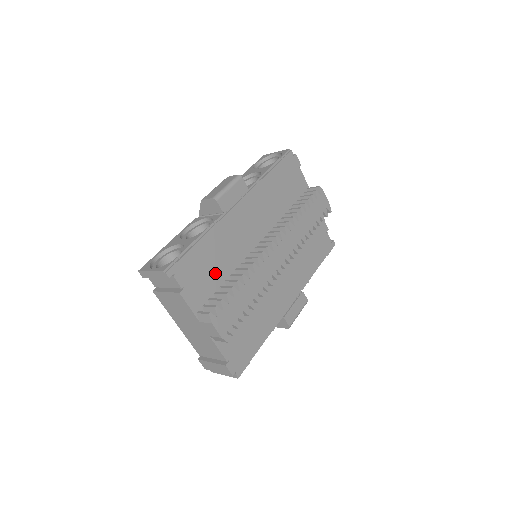
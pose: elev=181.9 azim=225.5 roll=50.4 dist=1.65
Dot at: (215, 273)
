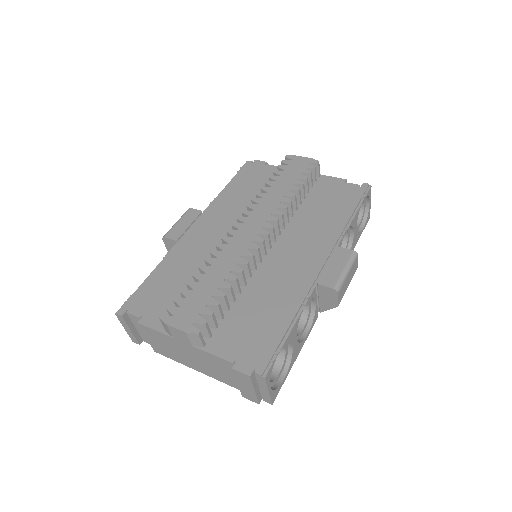
Dot at: (181, 288)
